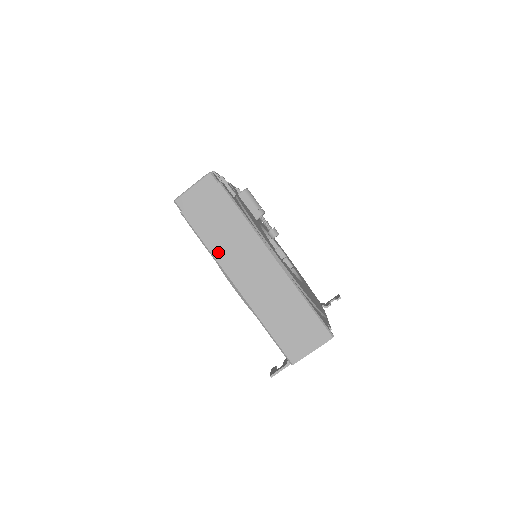
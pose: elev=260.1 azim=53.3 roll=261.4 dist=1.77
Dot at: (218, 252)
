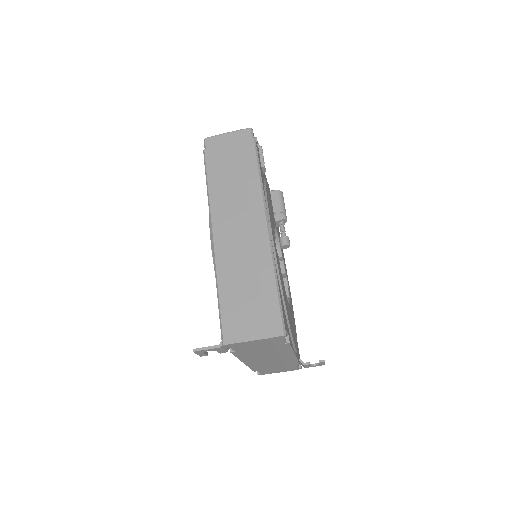
Dot at: (216, 197)
